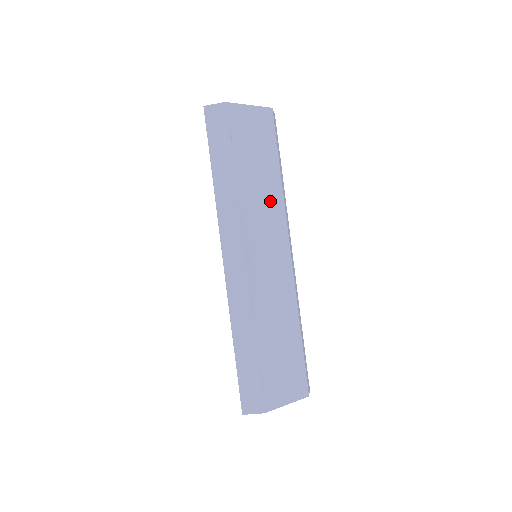
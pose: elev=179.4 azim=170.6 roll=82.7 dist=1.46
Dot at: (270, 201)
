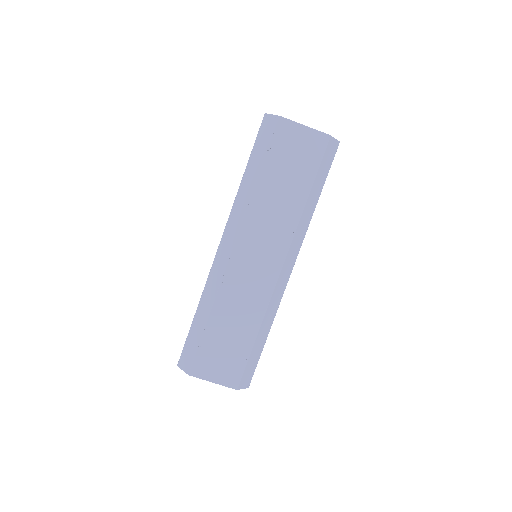
Dot at: (283, 216)
